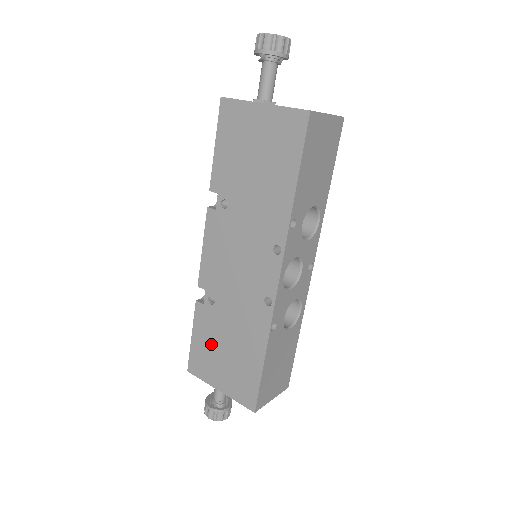
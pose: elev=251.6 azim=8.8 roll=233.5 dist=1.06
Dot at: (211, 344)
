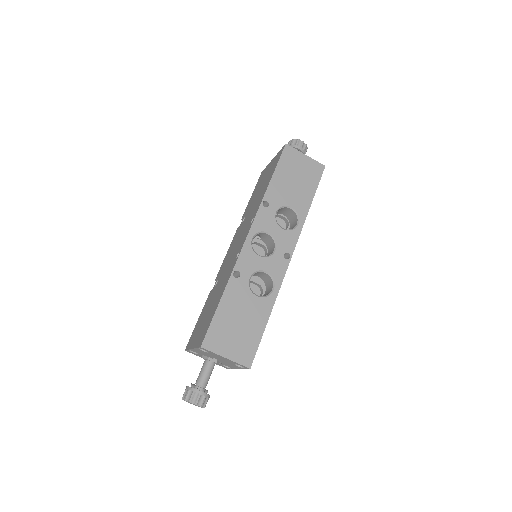
Dot at: (204, 315)
